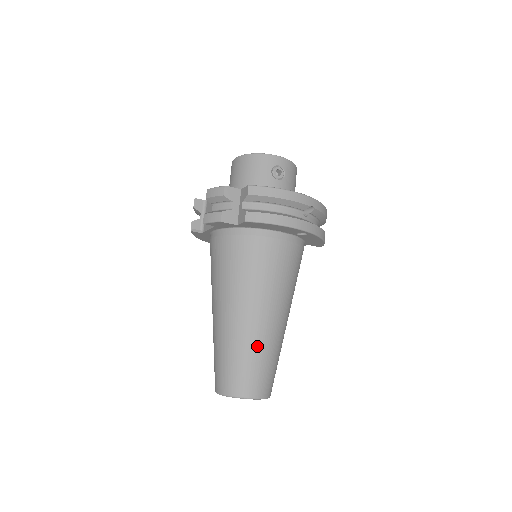
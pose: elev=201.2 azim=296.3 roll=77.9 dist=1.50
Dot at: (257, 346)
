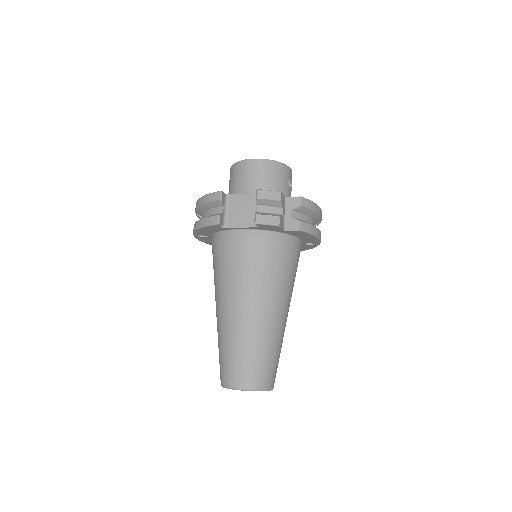
Dot at: (280, 342)
